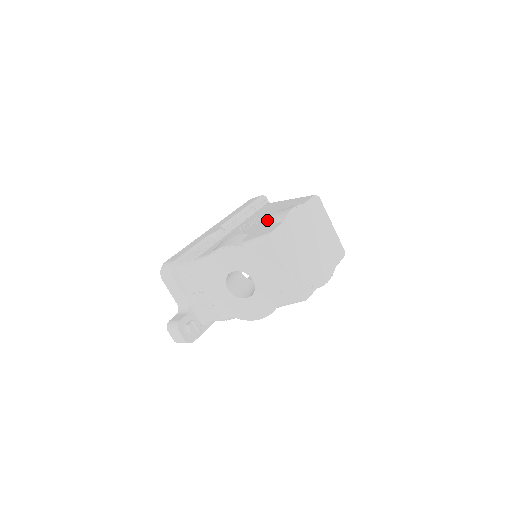
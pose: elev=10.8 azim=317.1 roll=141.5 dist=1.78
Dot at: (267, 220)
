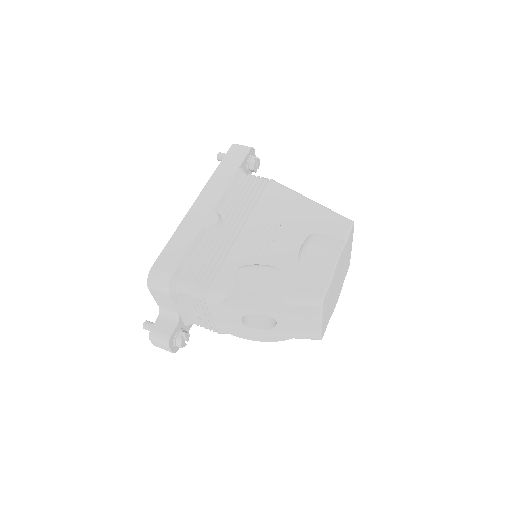
Dot at: (304, 258)
